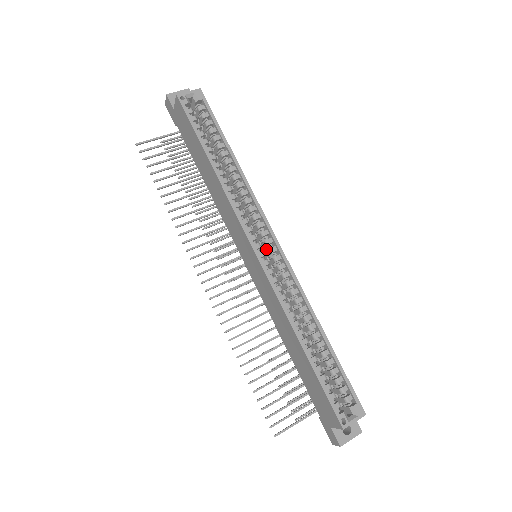
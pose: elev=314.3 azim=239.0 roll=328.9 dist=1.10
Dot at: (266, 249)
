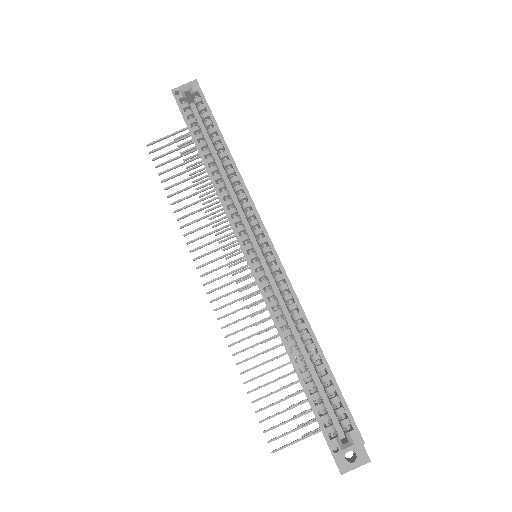
Dot at: (261, 249)
